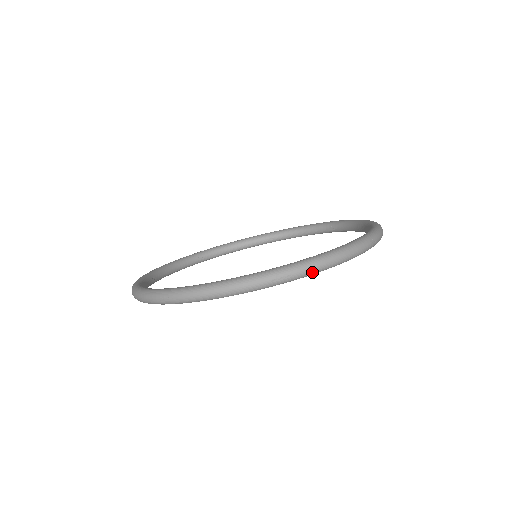
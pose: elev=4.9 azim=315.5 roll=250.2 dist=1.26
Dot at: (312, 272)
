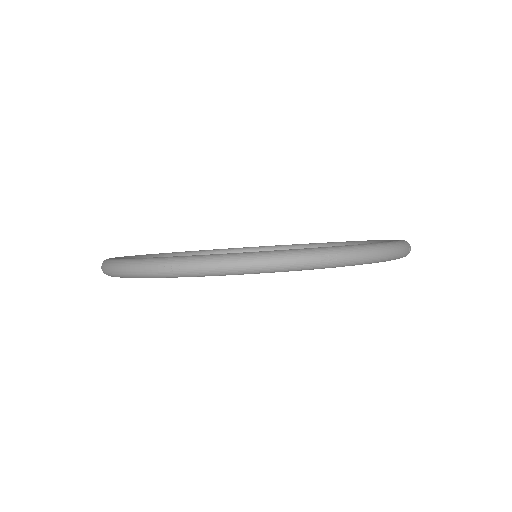
Dot at: occluded
